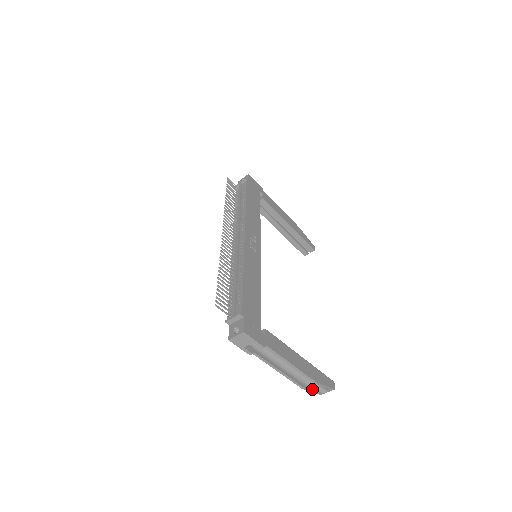
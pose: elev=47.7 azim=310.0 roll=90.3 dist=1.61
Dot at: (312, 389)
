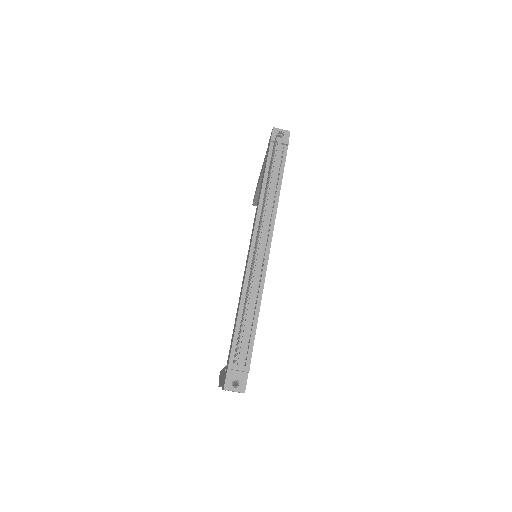
Dot at: occluded
